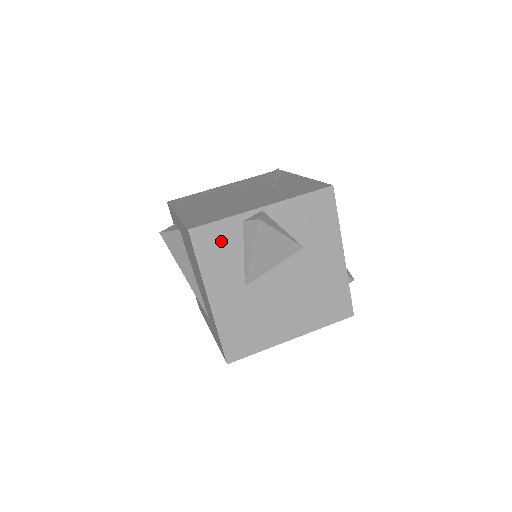
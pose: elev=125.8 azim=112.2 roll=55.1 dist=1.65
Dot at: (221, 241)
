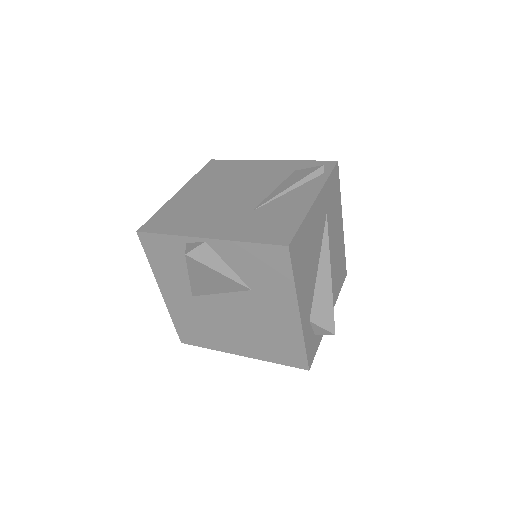
Dot at: (167, 252)
